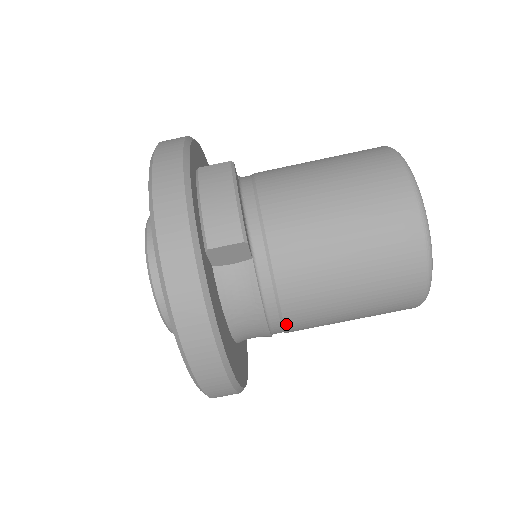
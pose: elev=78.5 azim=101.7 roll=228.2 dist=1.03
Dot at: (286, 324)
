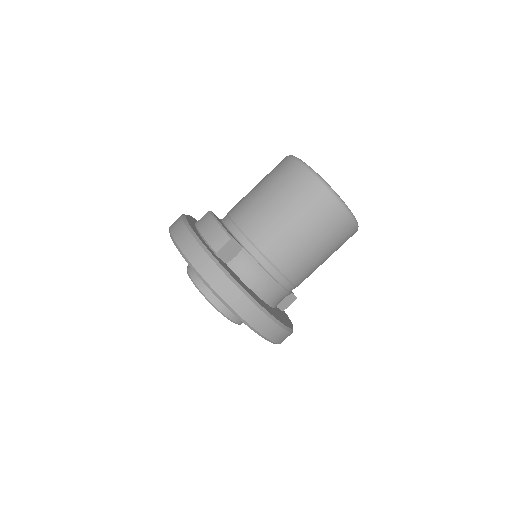
Dot at: (286, 275)
